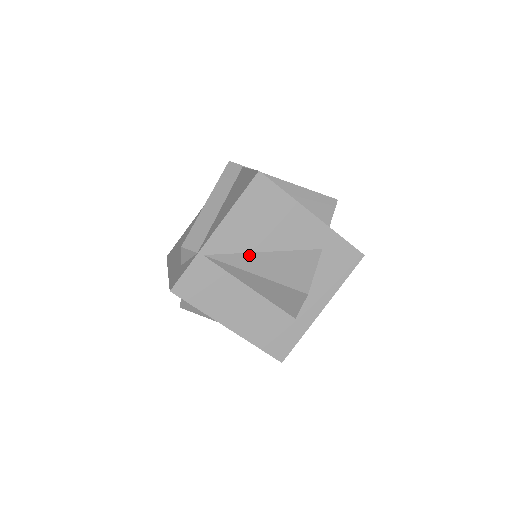
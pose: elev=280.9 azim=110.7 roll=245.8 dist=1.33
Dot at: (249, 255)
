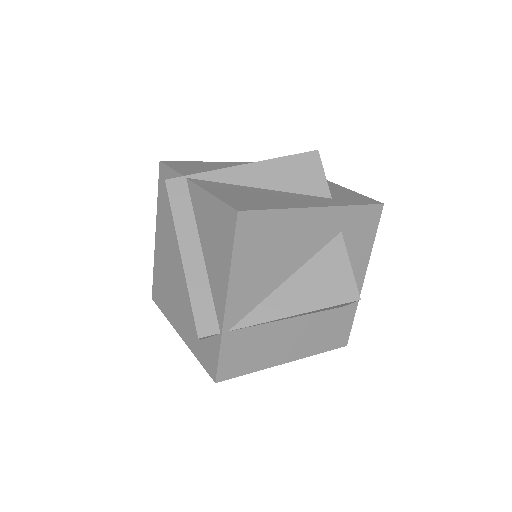
Dot at: (274, 296)
